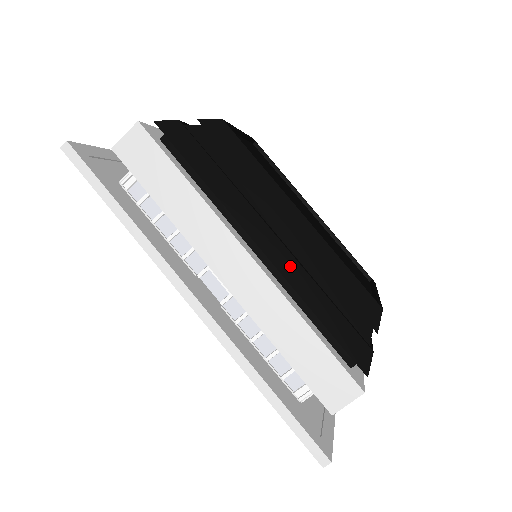
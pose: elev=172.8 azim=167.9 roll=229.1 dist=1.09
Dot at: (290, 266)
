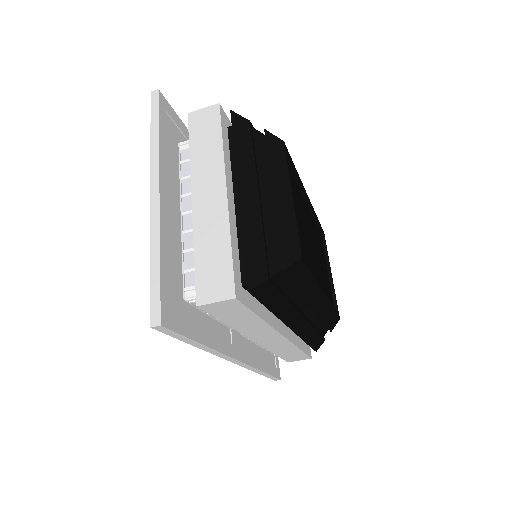
Dot at: (304, 328)
